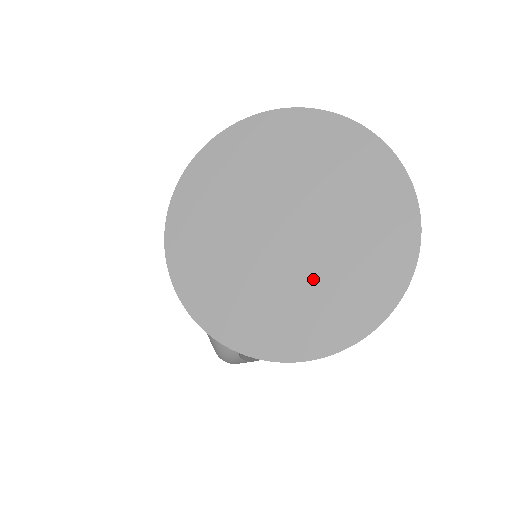
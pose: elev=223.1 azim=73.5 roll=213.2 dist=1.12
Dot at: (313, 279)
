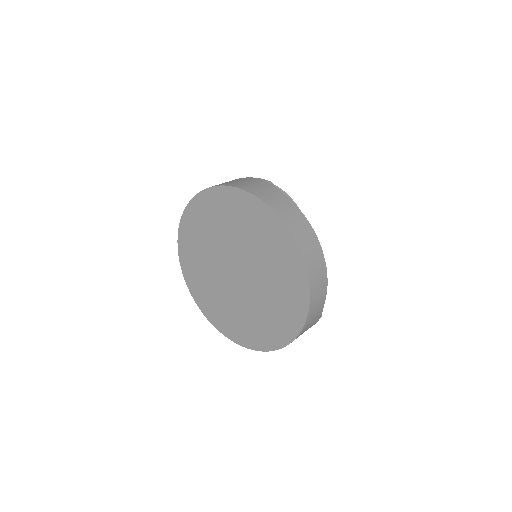
Dot at: (258, 304)
